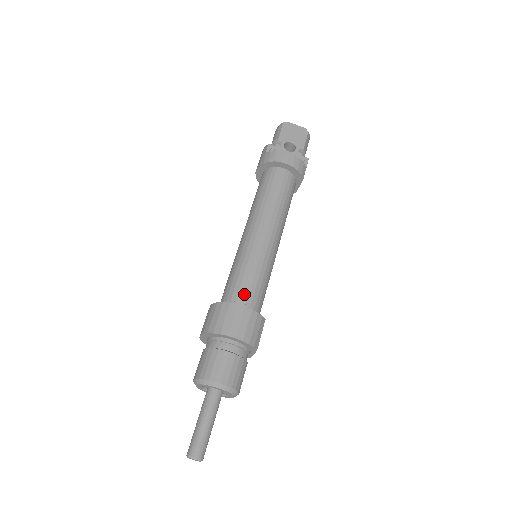
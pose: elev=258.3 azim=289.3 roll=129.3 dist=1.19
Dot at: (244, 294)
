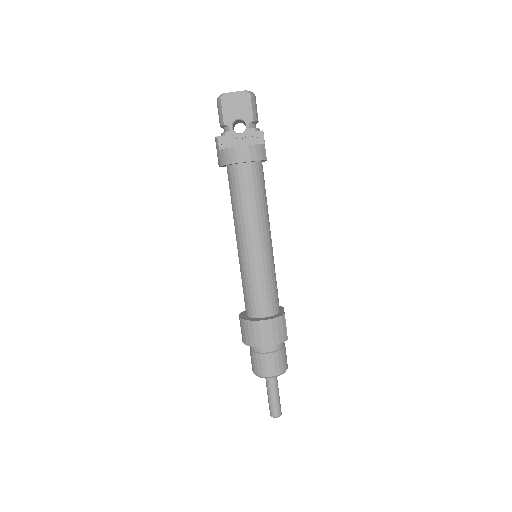
Dot at: (260, 306)
